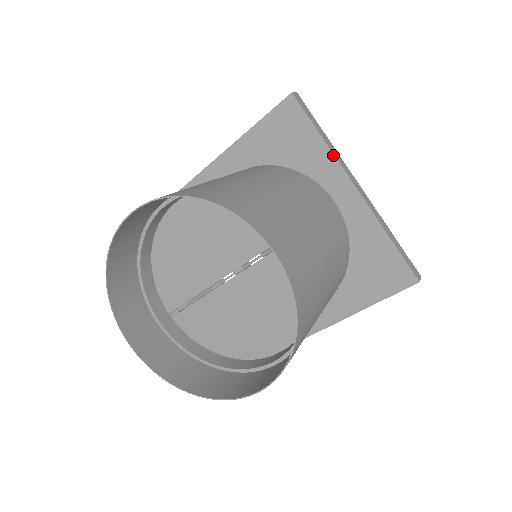
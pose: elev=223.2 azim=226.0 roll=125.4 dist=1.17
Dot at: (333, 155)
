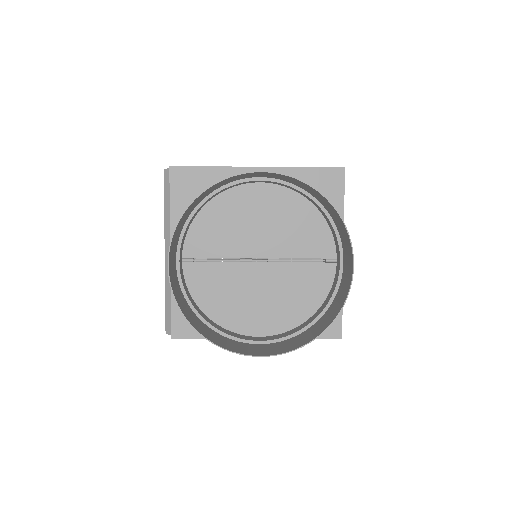
Dot at: occluded
